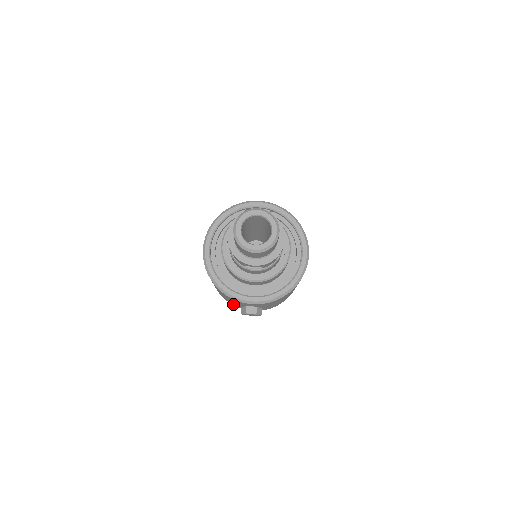
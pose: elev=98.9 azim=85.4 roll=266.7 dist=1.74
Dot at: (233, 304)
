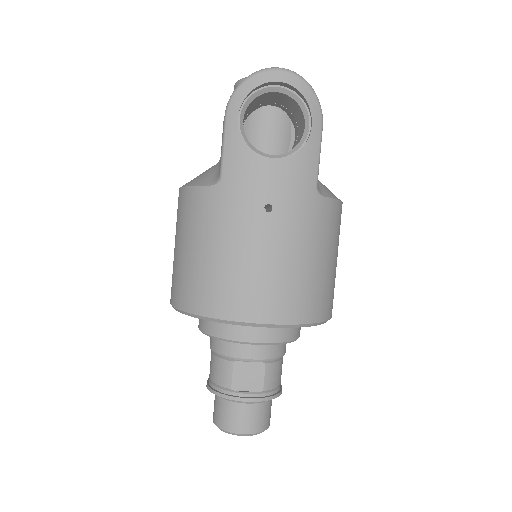
Dot at: occluded
